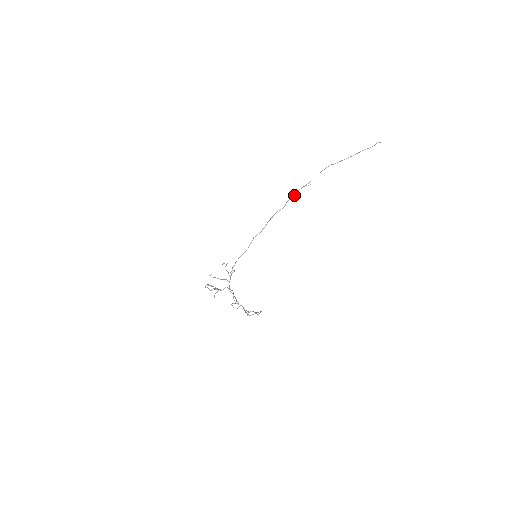
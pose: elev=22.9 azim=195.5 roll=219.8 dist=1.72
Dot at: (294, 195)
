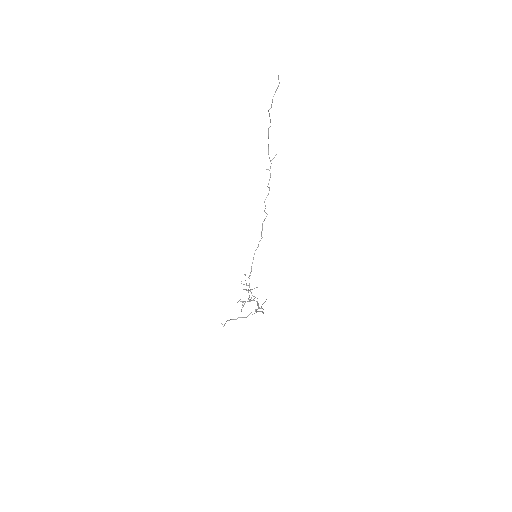
Dot at: (270, 175)
